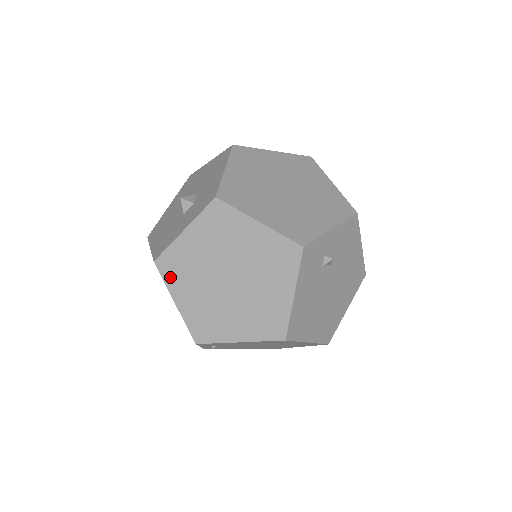
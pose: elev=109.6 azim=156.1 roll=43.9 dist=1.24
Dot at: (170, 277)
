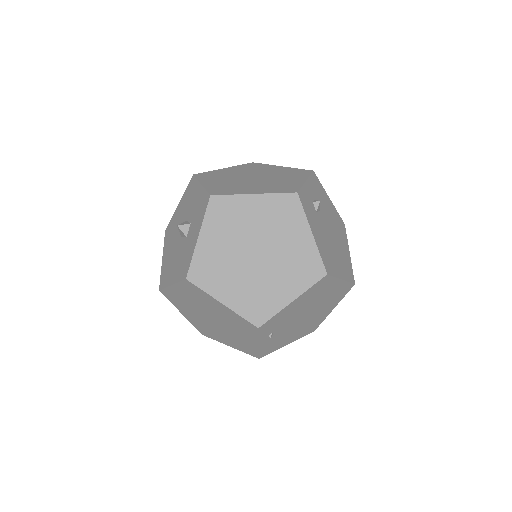
Dot at: (206, 283)
